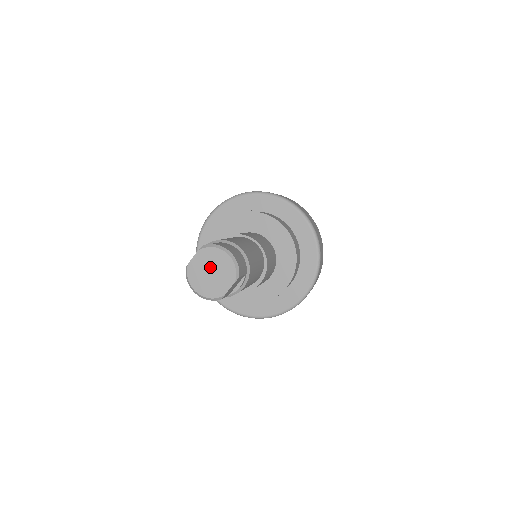
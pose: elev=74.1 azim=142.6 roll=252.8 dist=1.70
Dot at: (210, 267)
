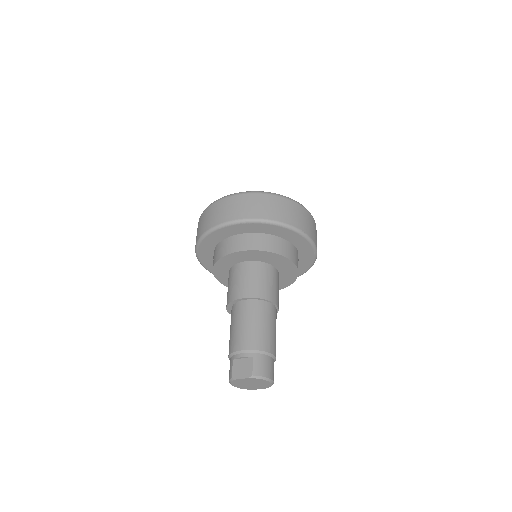
Dot at: (252, 383)
